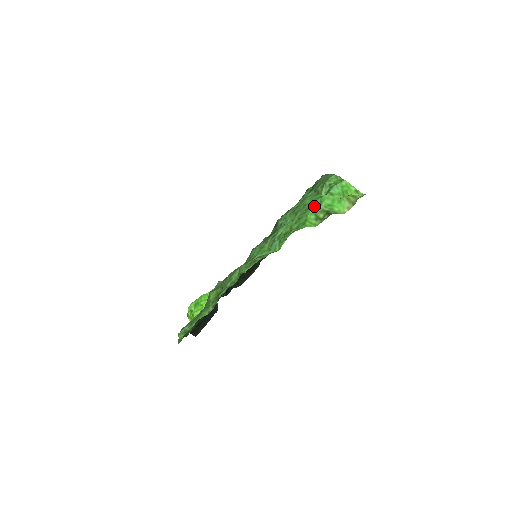
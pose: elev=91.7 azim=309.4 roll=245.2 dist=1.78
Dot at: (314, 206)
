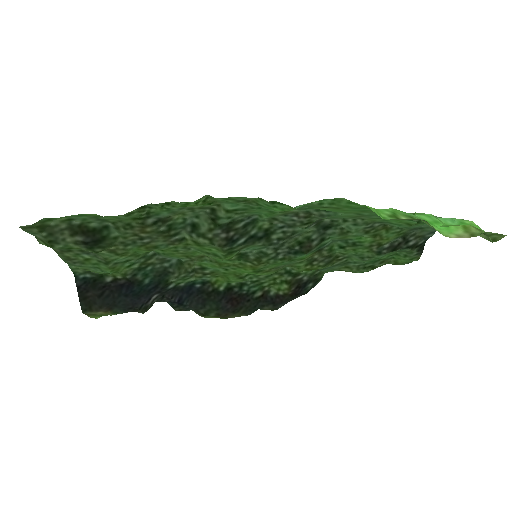
Dot at: (399, 210)
